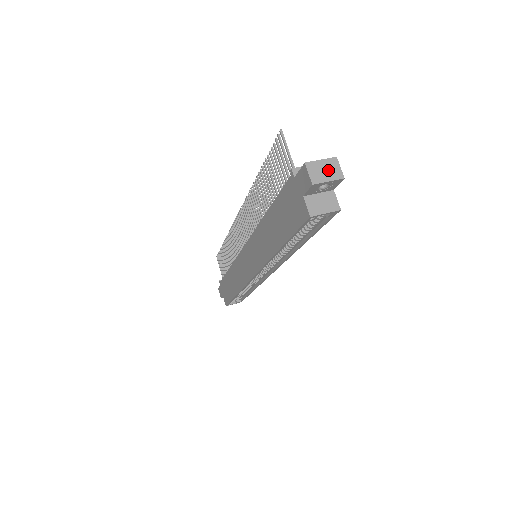
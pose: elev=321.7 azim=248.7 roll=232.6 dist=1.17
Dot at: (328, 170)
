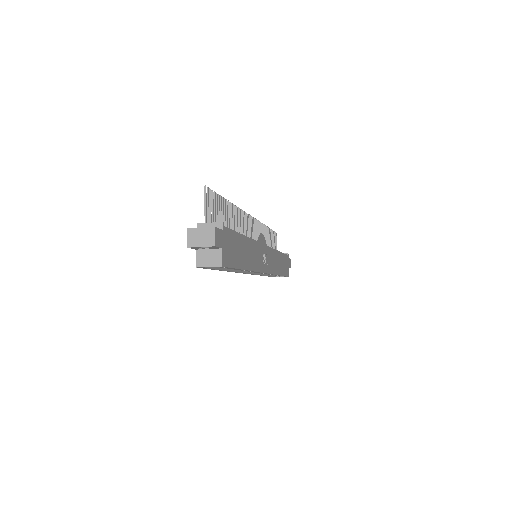
Dot at: (204, 237)
